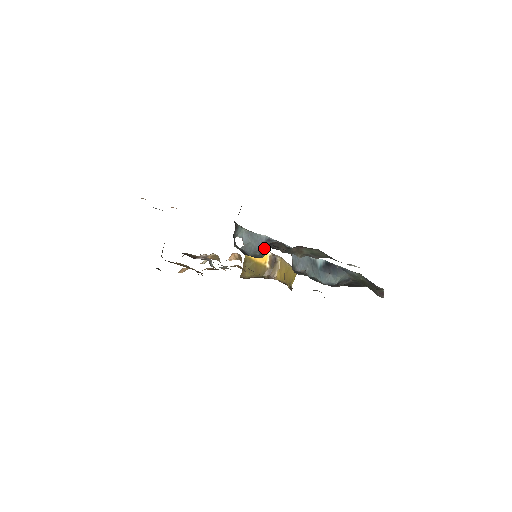
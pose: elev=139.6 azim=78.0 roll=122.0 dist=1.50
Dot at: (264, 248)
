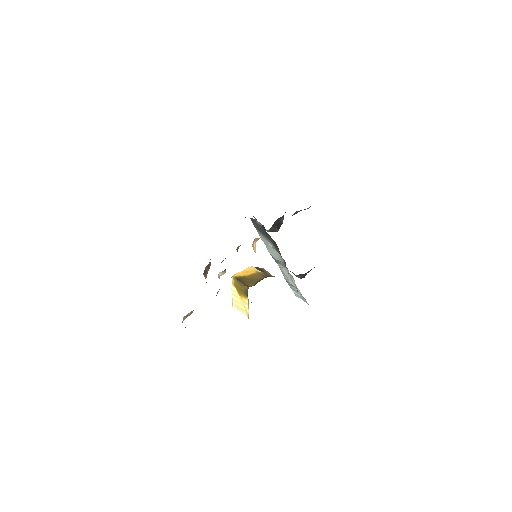
Dot at: (271, 230)
